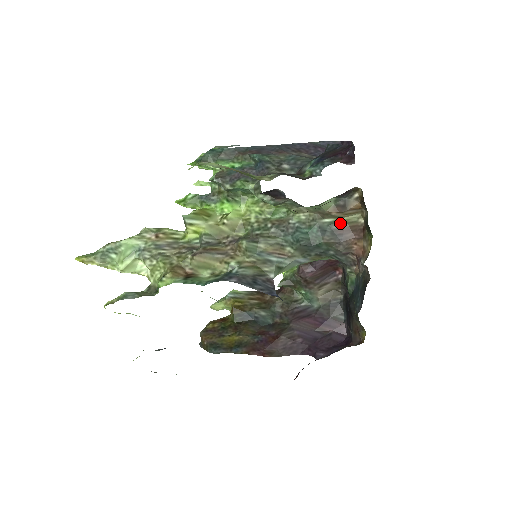
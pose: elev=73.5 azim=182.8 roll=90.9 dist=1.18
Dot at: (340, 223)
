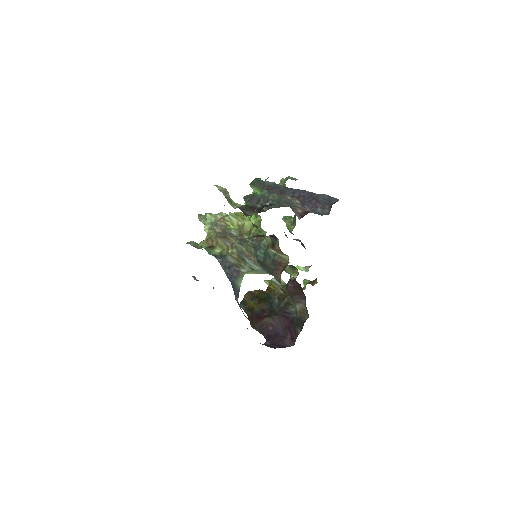
Dot at: (279, 257)
